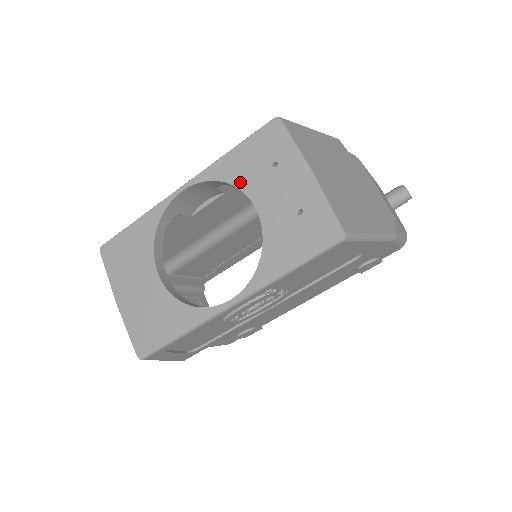
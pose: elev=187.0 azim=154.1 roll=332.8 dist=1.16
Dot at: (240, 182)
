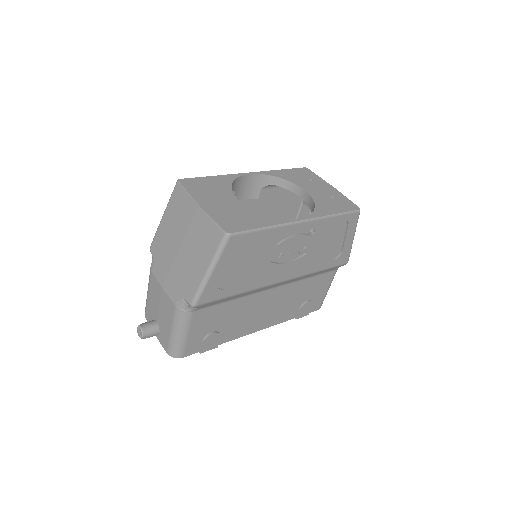
Dot at: (291, 180)
